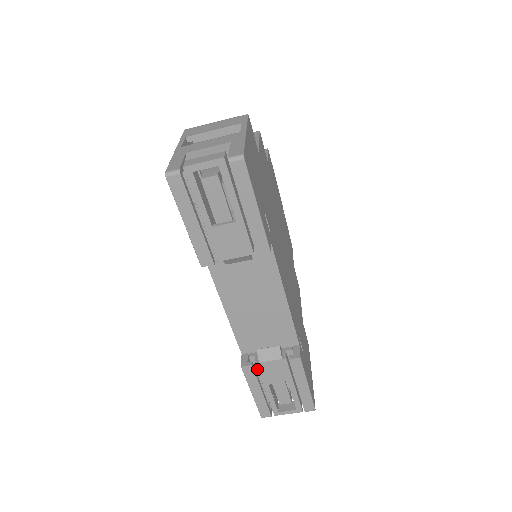
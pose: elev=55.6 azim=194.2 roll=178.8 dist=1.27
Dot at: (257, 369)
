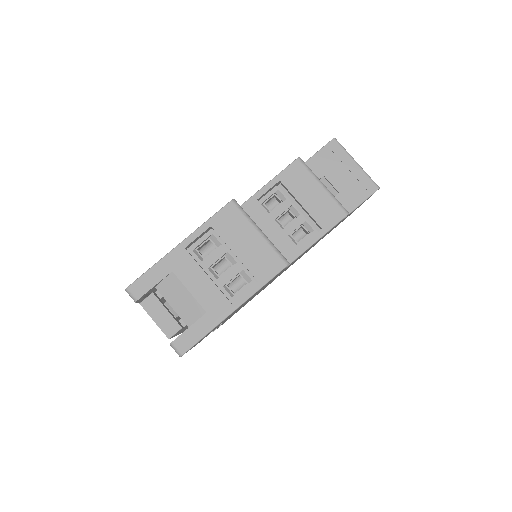
Dot at: occluded
